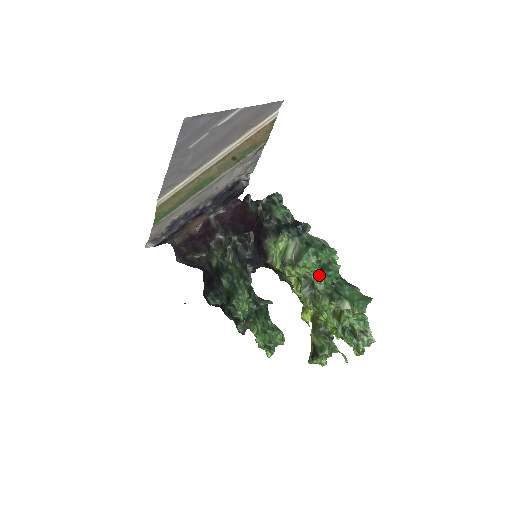
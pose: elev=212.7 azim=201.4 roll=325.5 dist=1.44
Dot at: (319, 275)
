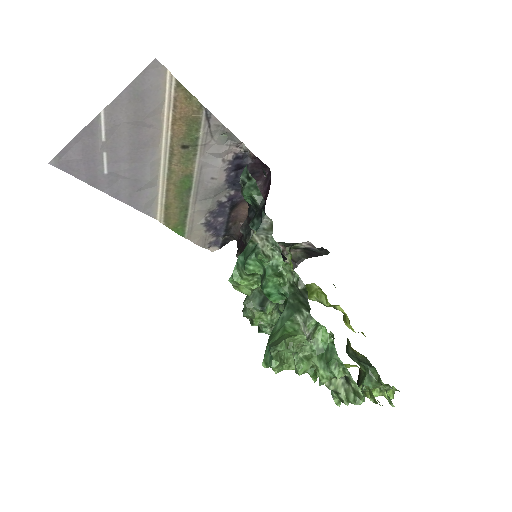
Dot at: occluded
